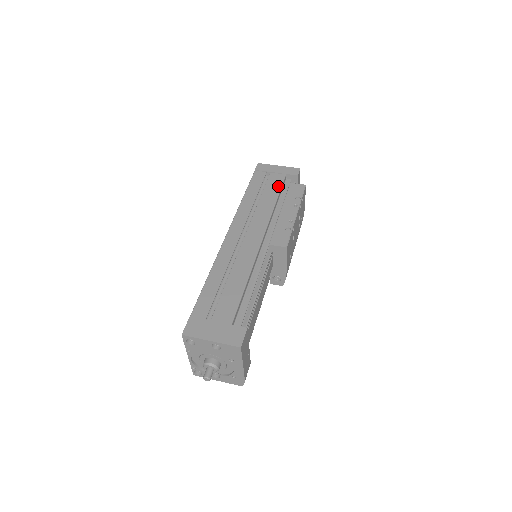
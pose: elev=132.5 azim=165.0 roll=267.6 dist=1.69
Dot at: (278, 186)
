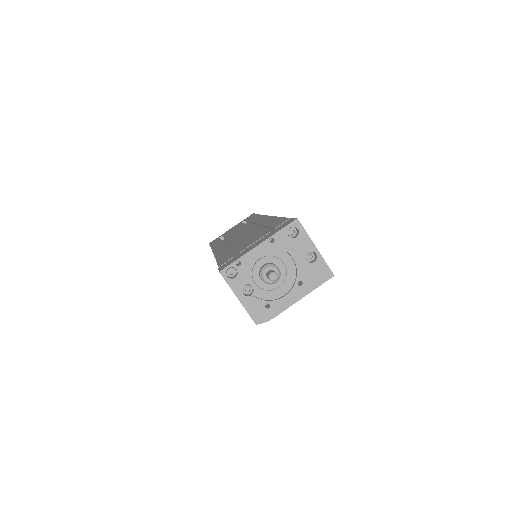
Dot at: occluded
